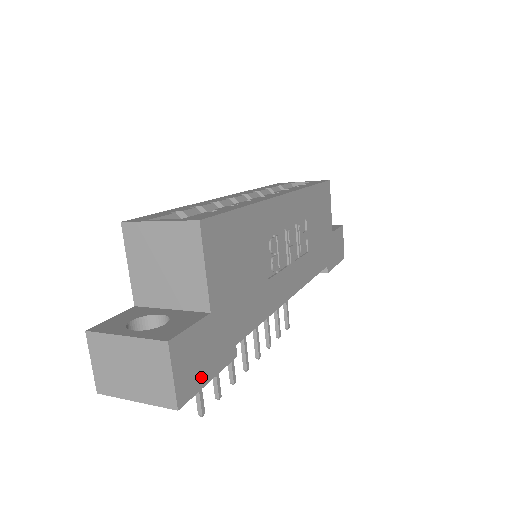
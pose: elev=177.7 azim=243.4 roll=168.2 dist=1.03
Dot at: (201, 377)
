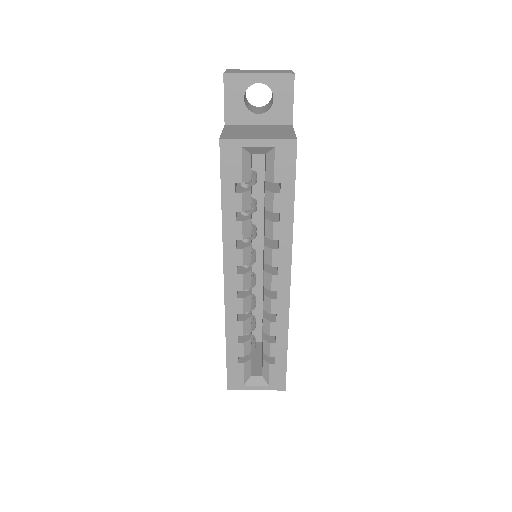
Dot at: occluded
